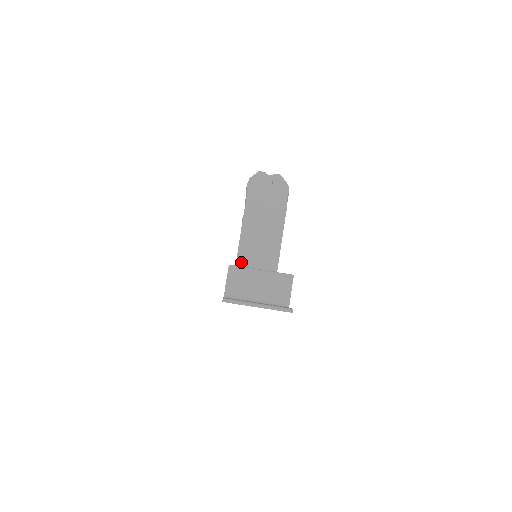
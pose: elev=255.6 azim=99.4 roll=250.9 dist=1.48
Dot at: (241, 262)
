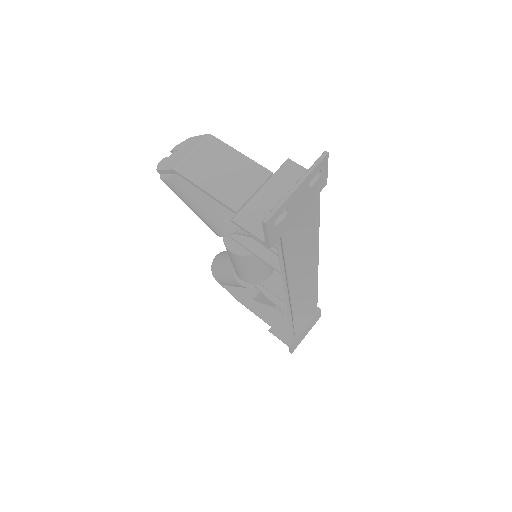
Dot at: (236, 205)
